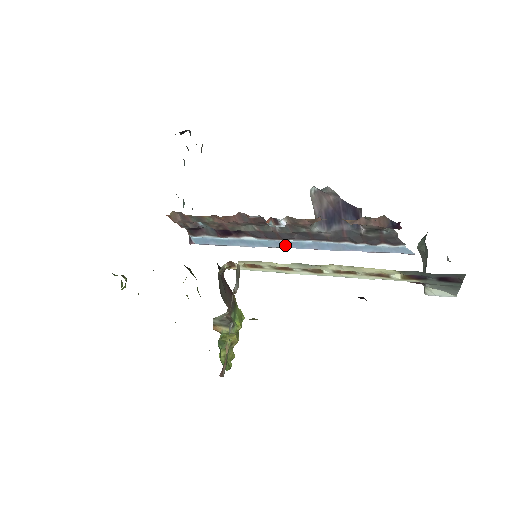
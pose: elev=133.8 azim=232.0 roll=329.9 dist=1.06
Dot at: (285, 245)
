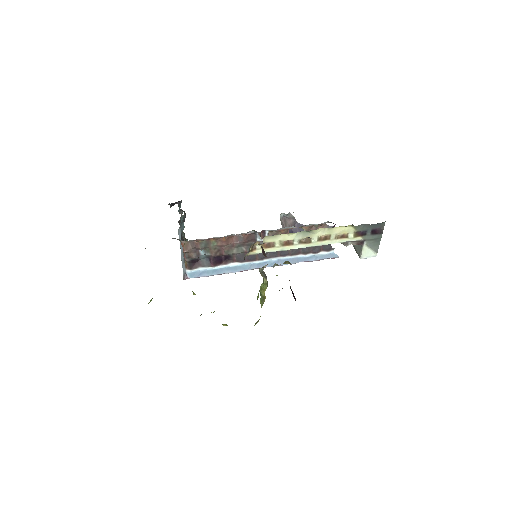
Dot at: (259, 266)
